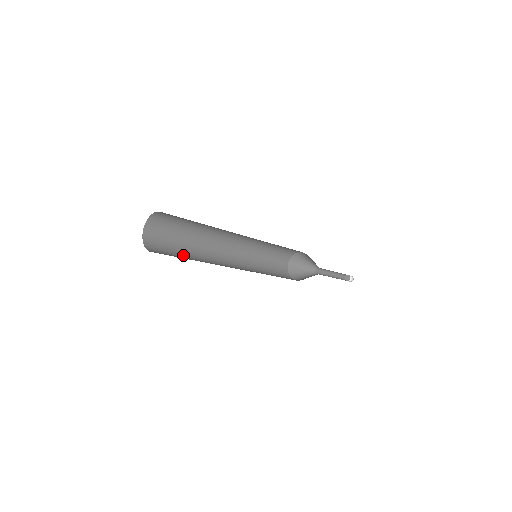
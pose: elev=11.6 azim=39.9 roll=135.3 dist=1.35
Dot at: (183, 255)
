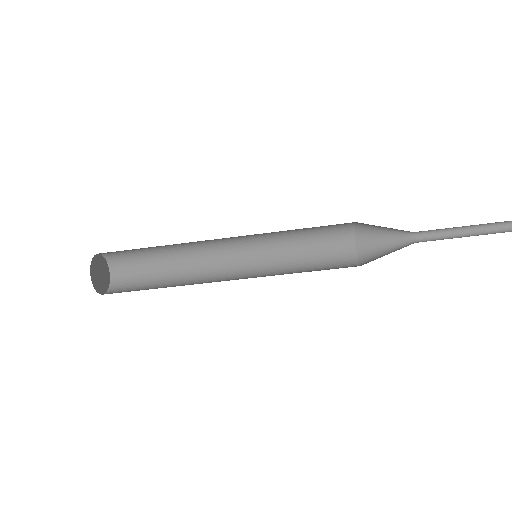
Dot at: occluded
